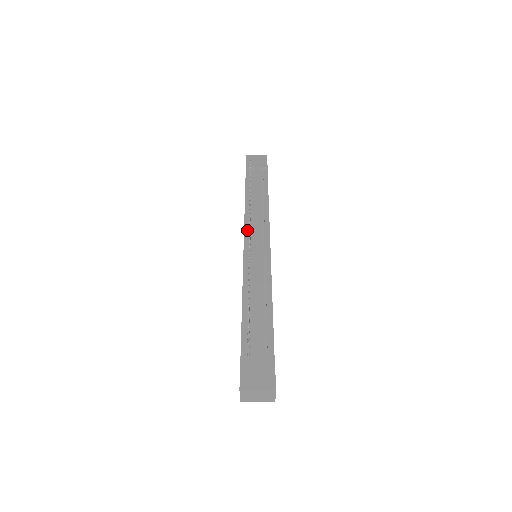
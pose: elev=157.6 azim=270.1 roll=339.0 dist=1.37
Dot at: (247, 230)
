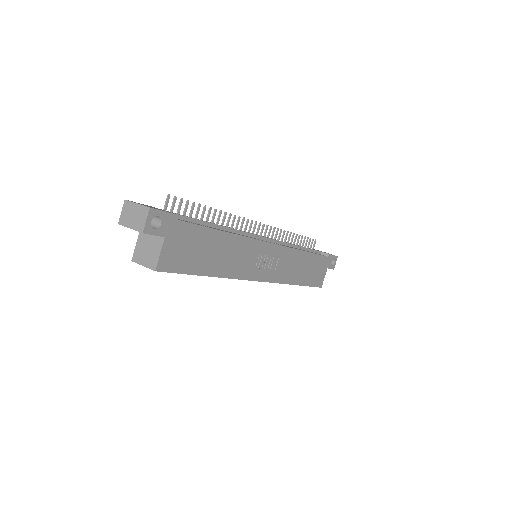
Dot at: occluded
